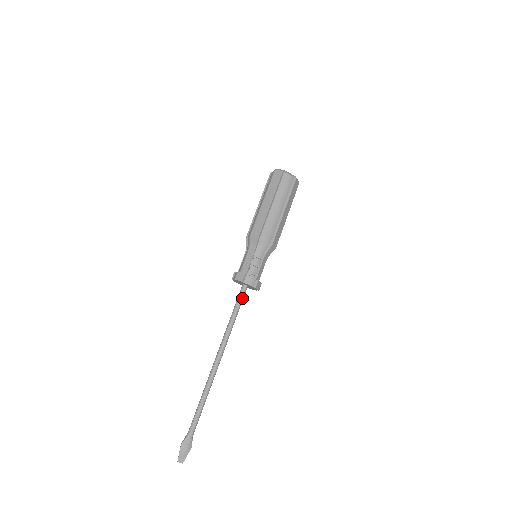
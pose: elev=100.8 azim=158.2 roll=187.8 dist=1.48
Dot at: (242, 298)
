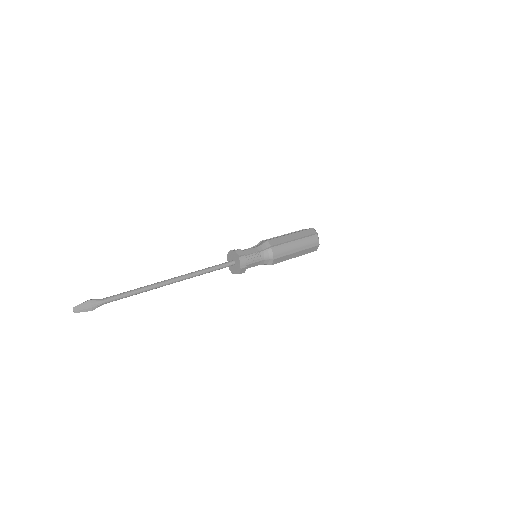
Dot at: (225, 266)
